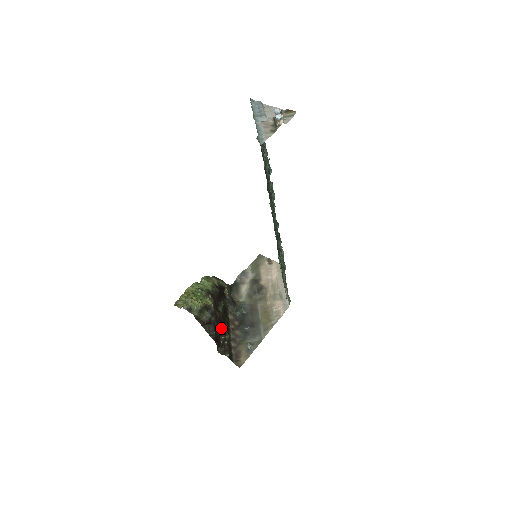
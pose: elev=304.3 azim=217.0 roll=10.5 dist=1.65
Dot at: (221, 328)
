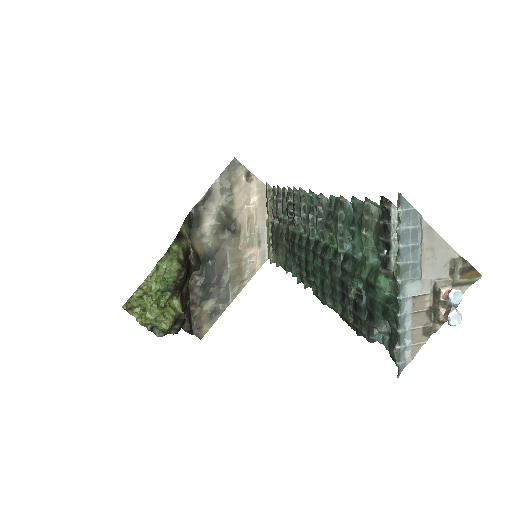
Dot at: occluded
